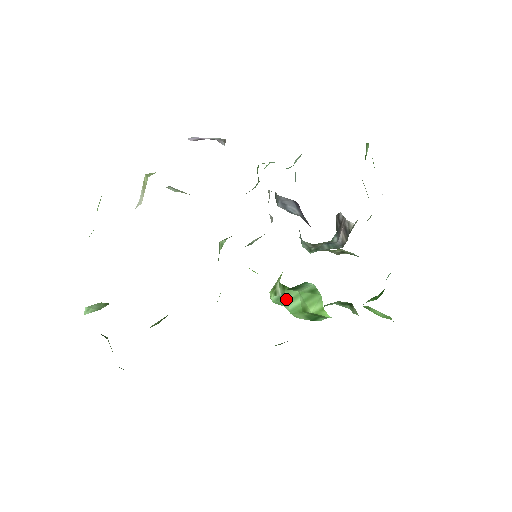
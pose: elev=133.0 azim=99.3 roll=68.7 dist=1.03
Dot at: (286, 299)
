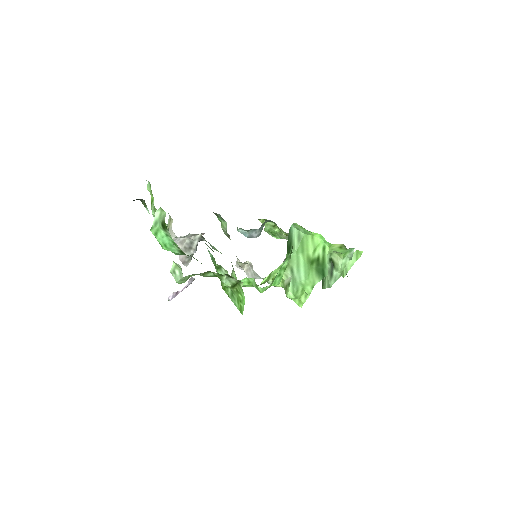
Dot at: (295, 270)
